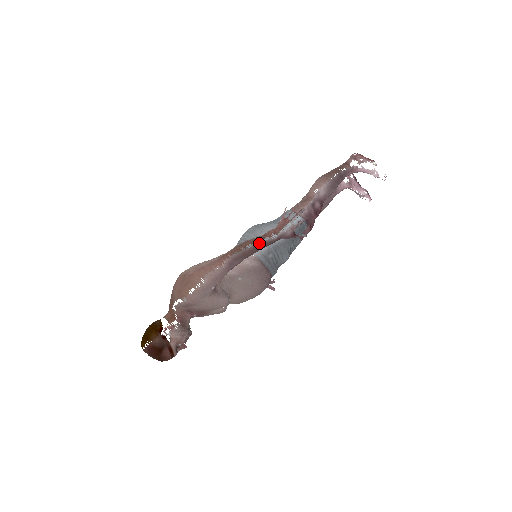
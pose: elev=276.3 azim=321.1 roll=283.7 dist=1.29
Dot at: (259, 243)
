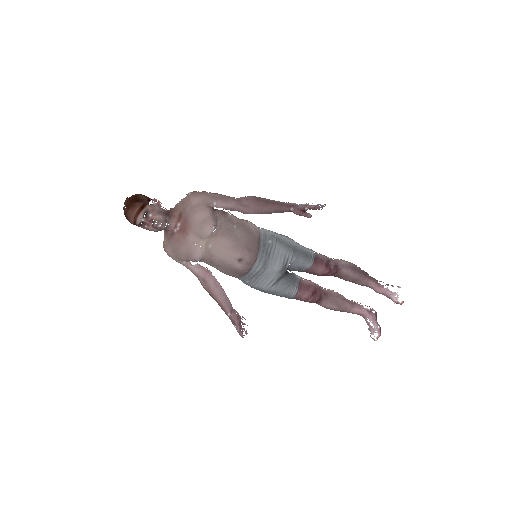
Dot at: (274, 200)
